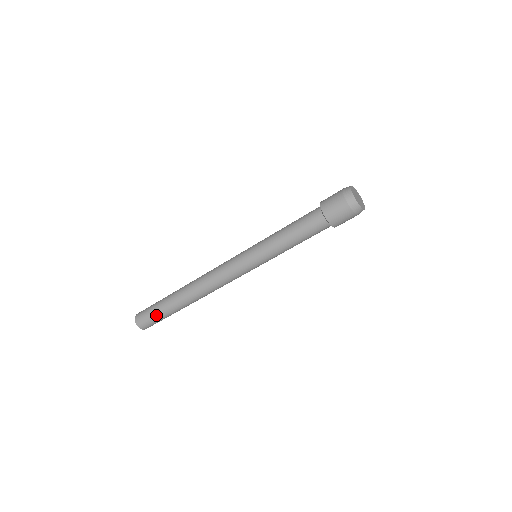
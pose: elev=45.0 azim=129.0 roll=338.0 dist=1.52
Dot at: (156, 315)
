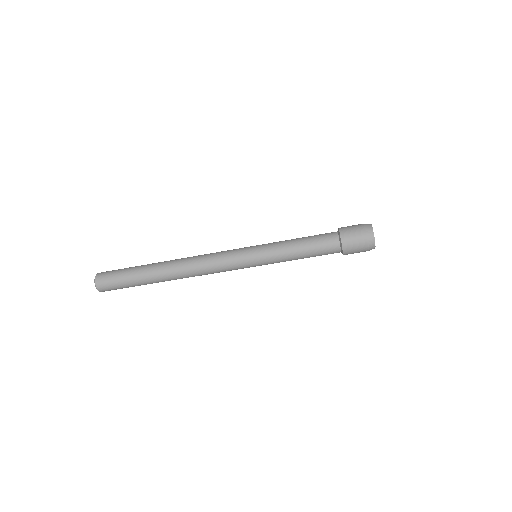
Dot at: (125, 283)
